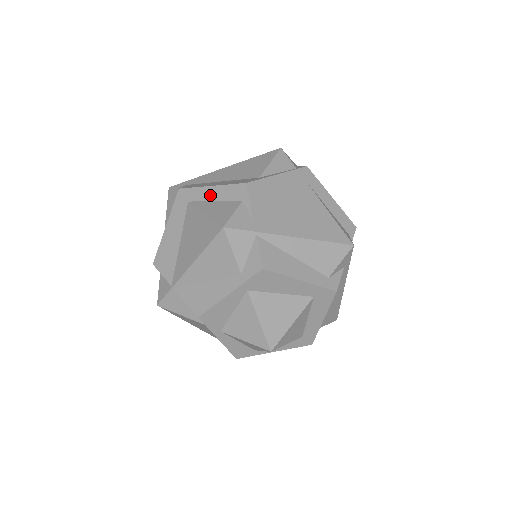
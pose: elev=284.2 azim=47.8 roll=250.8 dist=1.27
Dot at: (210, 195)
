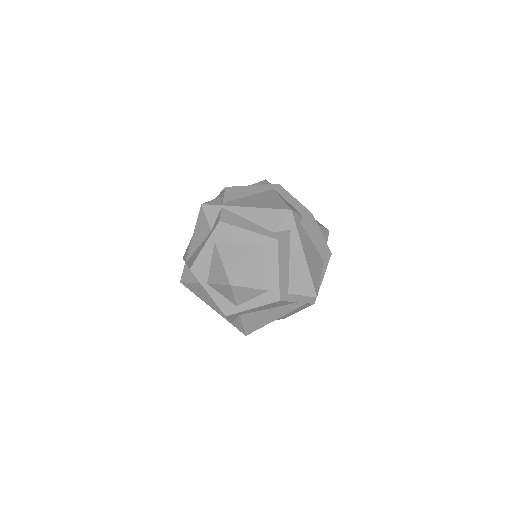
Dot at: occluded
